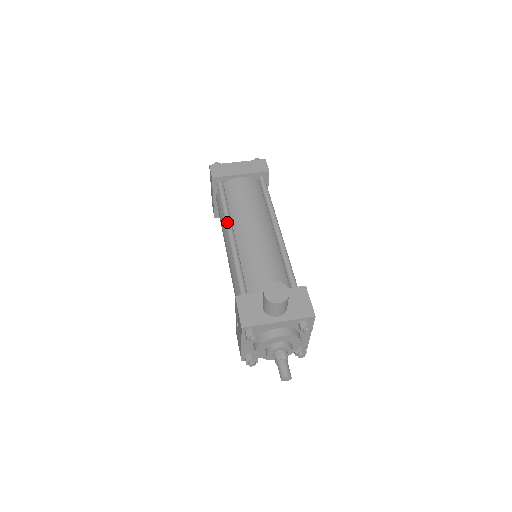
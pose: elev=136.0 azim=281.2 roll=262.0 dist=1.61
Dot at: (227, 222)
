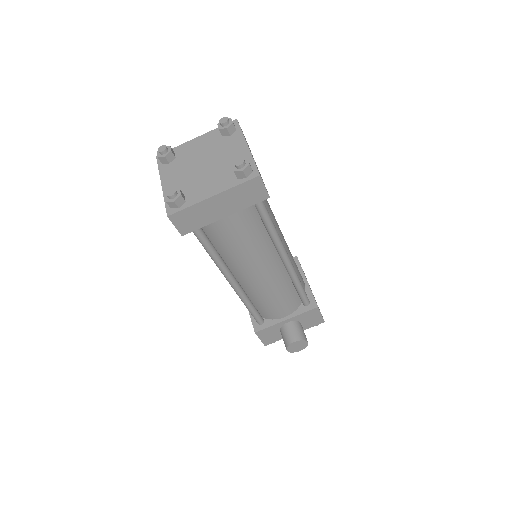
Dot at: (224, 274)
